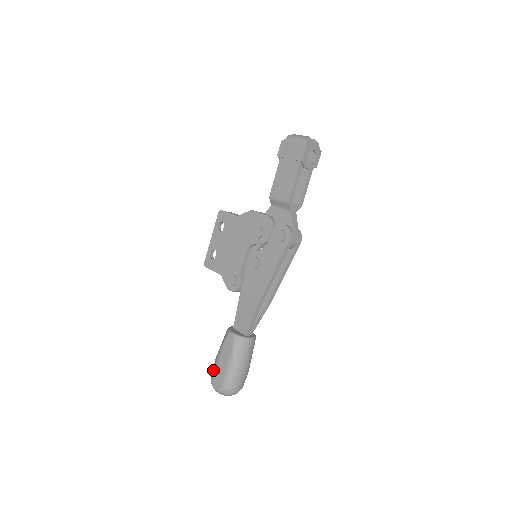
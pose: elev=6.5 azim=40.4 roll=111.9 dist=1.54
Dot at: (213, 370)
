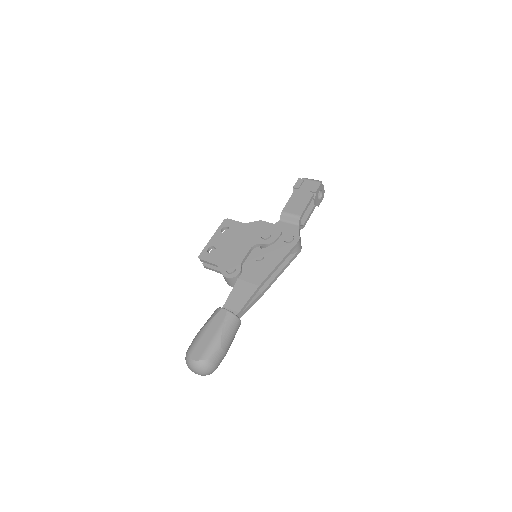
Dot at: (193, 343)
